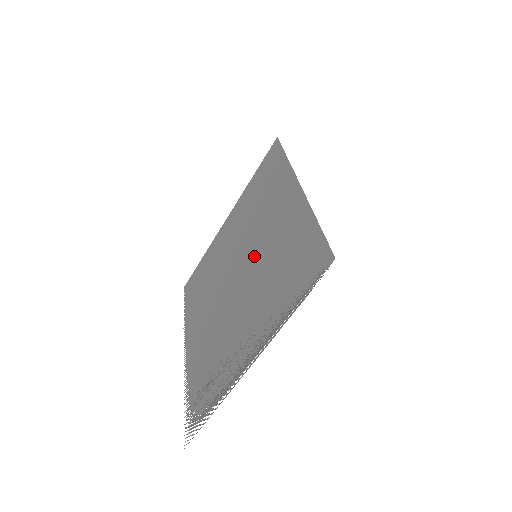
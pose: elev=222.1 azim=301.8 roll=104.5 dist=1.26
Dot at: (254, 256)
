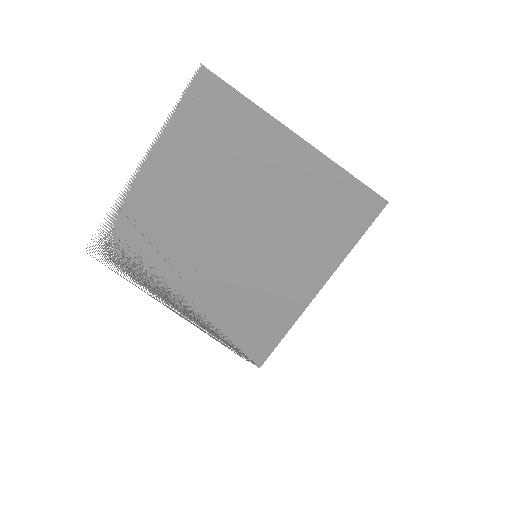
Dot at: (256, 253)
